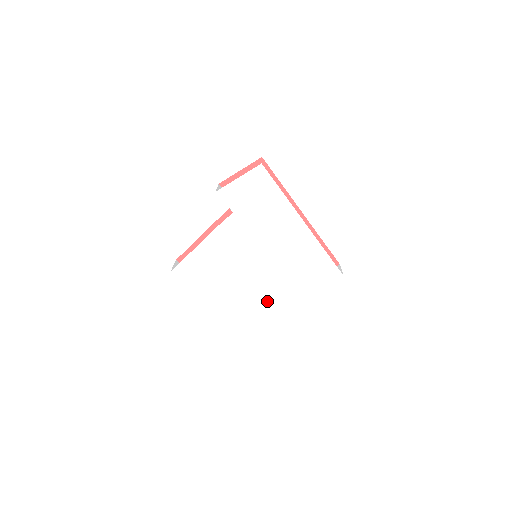
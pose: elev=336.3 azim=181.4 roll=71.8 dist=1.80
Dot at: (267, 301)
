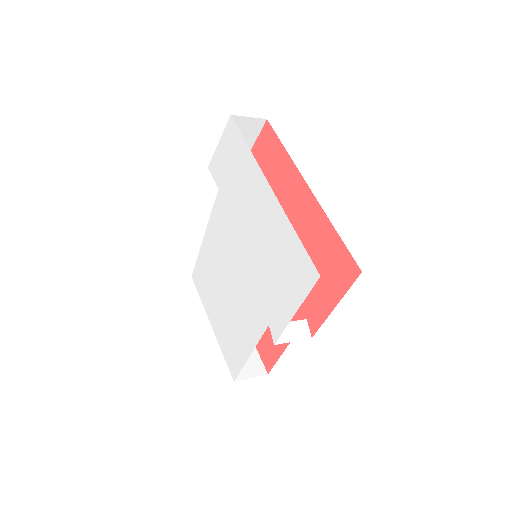
Dot at: (251, 322)
